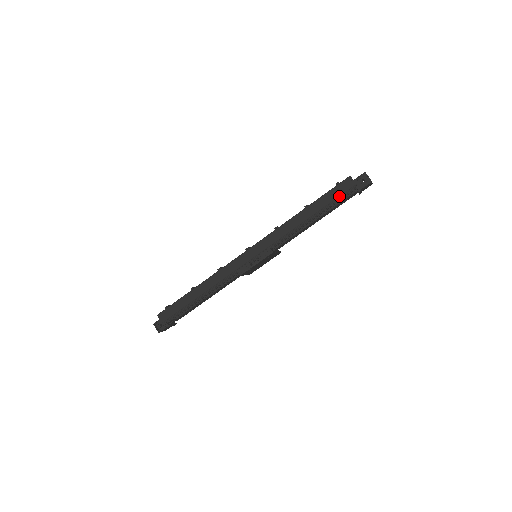
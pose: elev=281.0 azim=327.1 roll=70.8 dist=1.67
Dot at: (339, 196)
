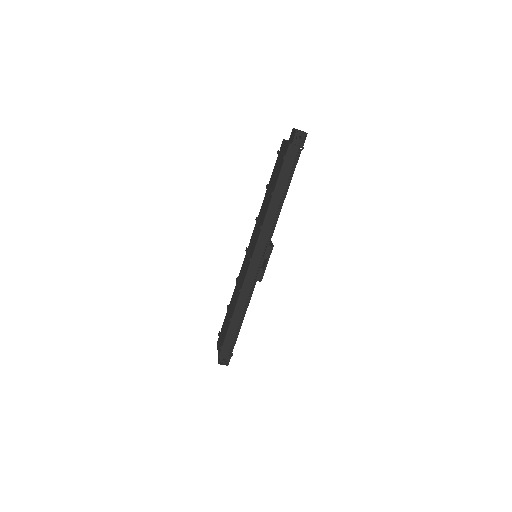
Dot at: (292, 166)
